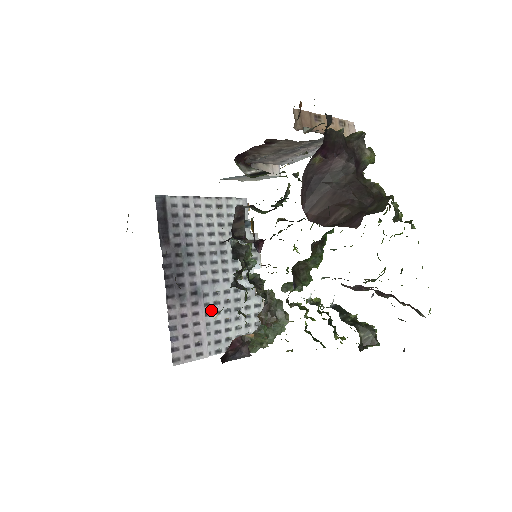
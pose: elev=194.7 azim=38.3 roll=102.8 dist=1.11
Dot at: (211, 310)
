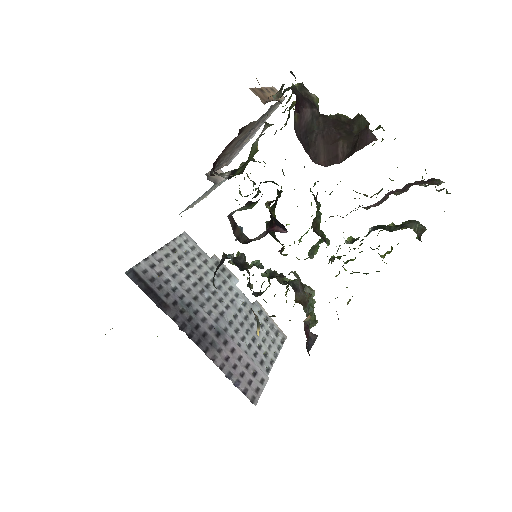
Dot at: (238, 340)
